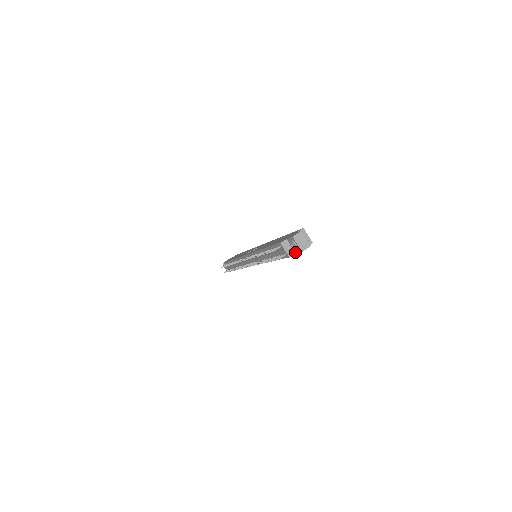
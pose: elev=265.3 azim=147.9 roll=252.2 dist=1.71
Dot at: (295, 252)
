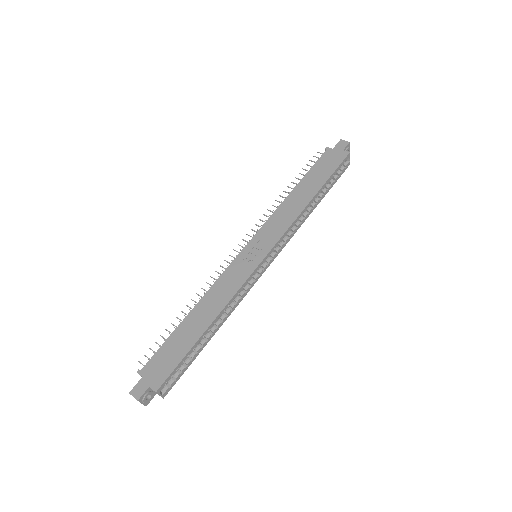
Dot at: occluded
